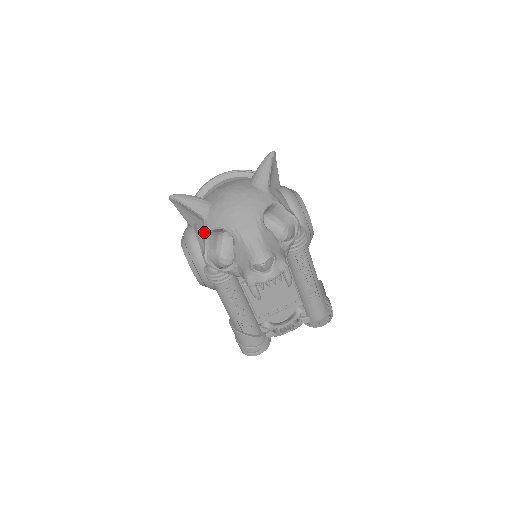
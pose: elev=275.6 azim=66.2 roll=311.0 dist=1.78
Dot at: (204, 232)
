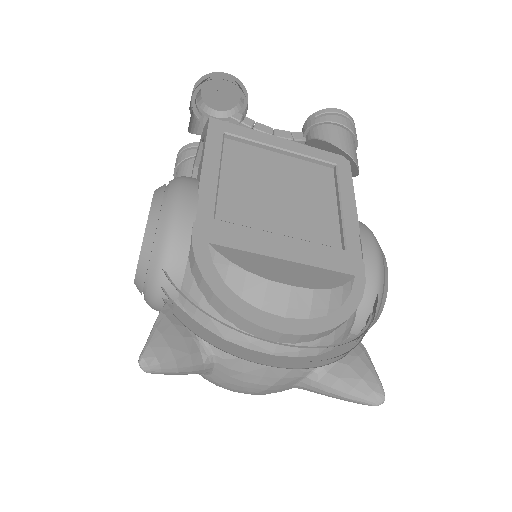
Dot at: occluded
